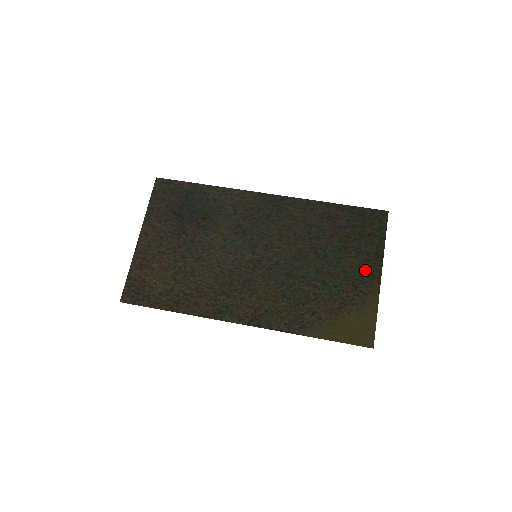
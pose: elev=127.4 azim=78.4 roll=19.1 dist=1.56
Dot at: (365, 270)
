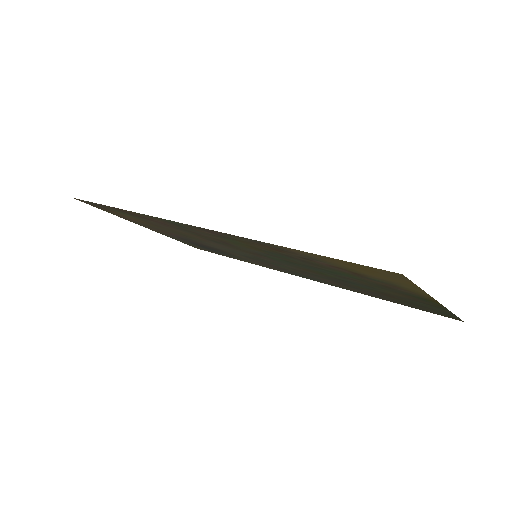
Dot at: (412, 297)
